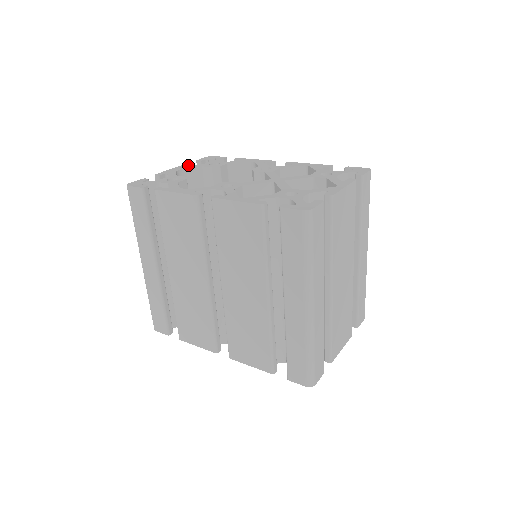
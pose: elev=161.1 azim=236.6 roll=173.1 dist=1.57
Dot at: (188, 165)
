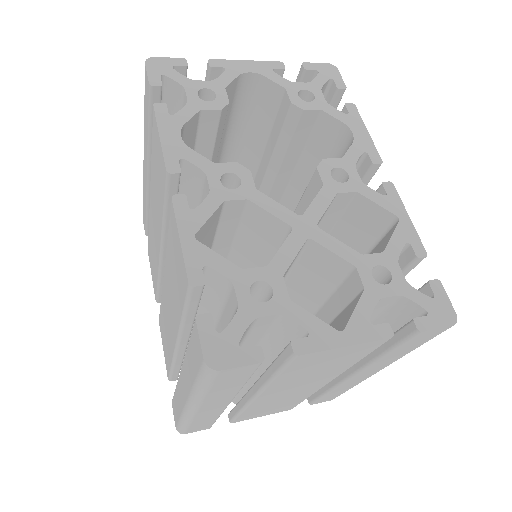
Dot at: (276, 68)
